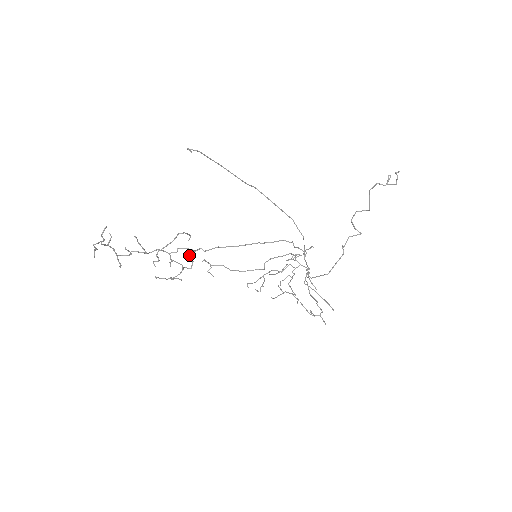
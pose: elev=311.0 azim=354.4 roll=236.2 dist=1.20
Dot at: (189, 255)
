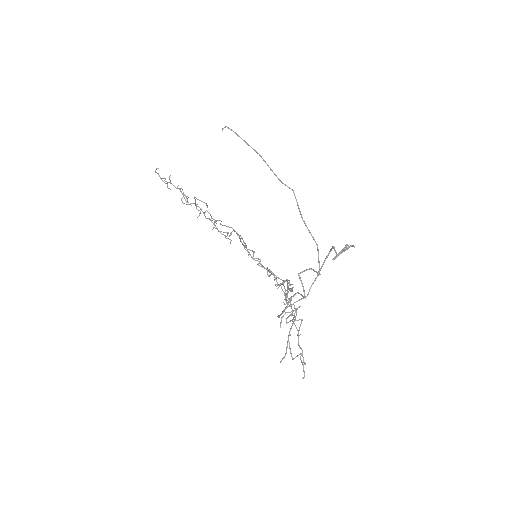
Dot at: (215, 222)
